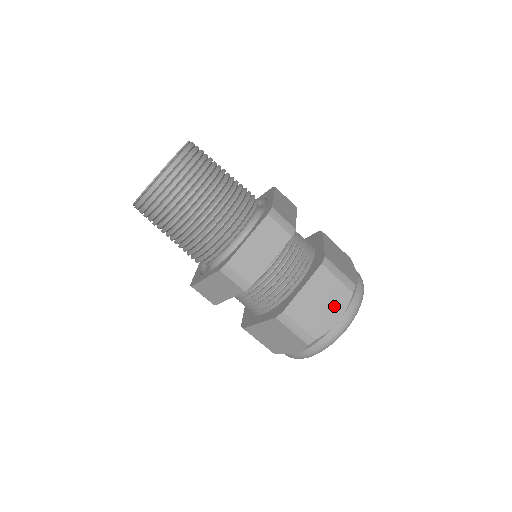
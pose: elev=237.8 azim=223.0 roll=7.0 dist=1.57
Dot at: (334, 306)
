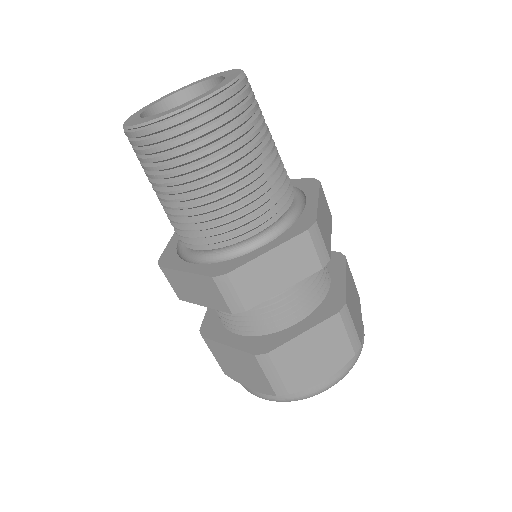
Dot at: (328, 363)
